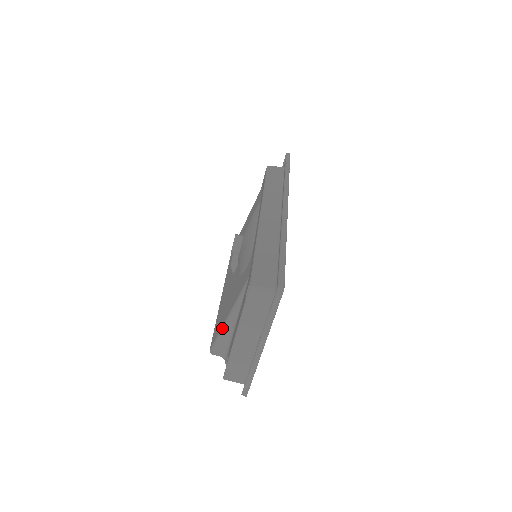
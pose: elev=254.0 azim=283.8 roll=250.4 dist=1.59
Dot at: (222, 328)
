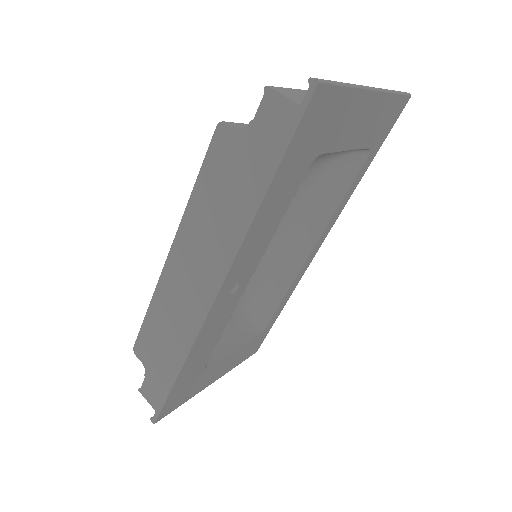
Dot at: occluded
